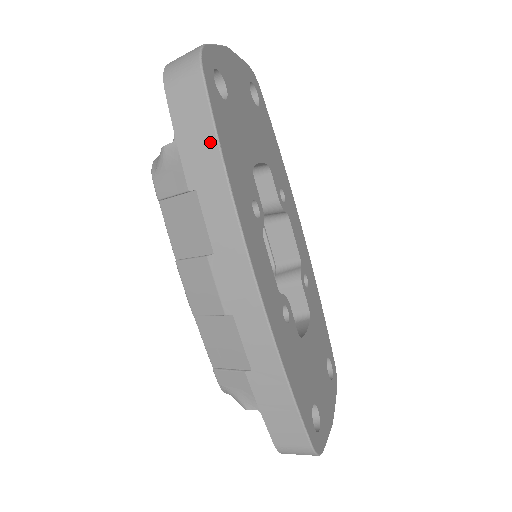
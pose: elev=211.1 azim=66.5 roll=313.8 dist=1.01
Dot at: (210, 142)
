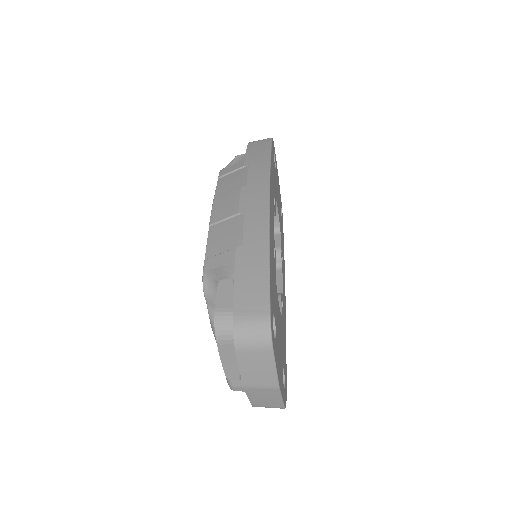
Dot at: (266, 152)
